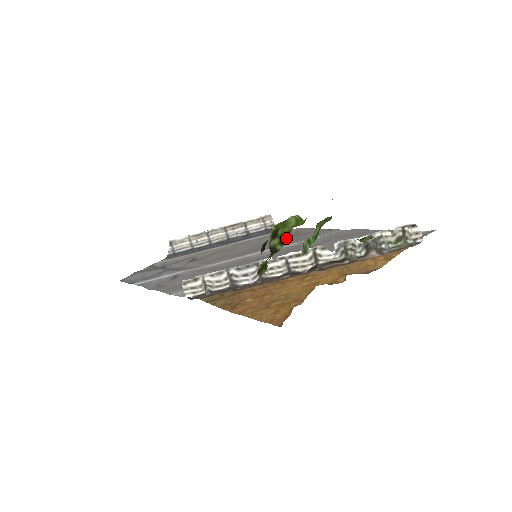
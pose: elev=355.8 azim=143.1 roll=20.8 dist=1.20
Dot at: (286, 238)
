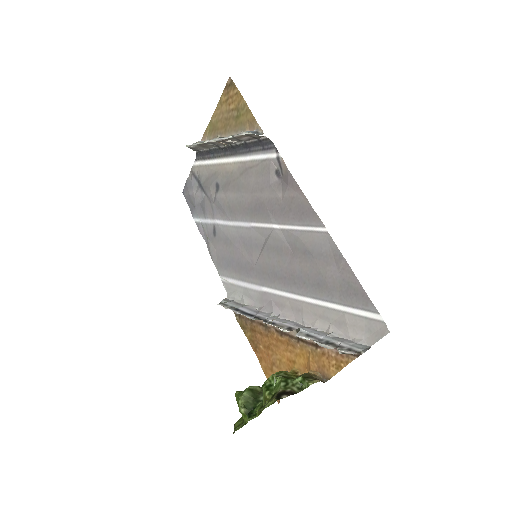
Dot at: occluded
